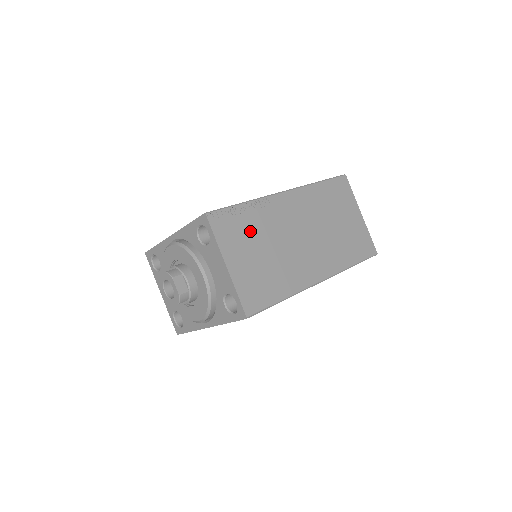
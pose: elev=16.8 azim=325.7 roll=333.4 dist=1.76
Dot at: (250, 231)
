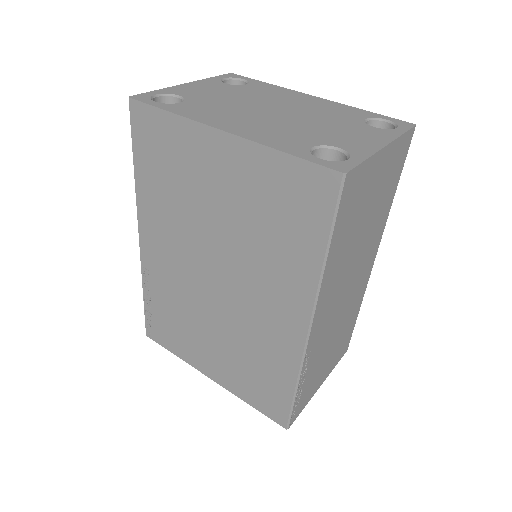
Dot at: (315, 370)
